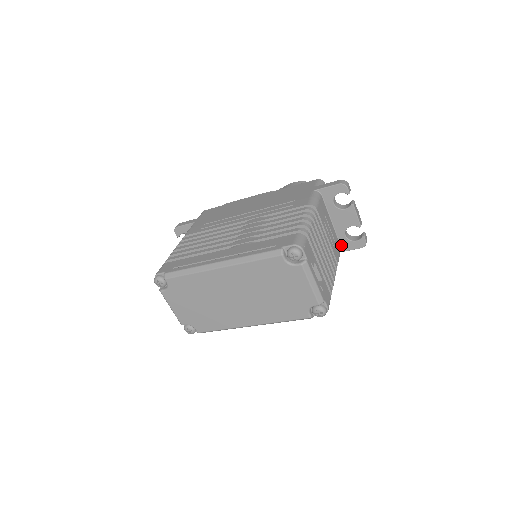
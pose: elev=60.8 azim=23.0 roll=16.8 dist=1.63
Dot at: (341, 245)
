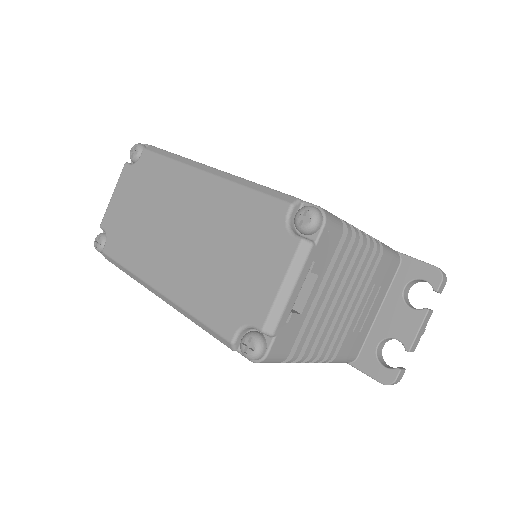
Dot at: (360, 355)
